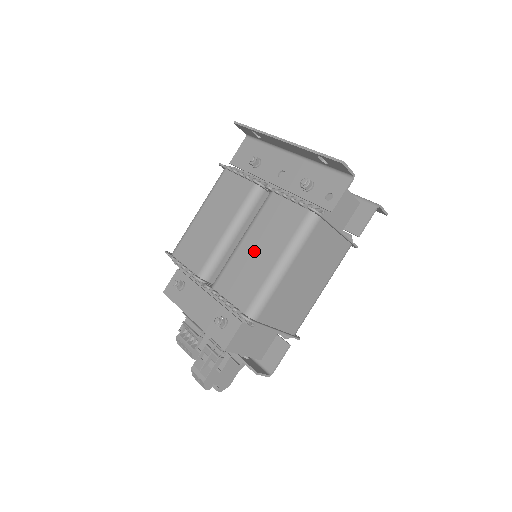
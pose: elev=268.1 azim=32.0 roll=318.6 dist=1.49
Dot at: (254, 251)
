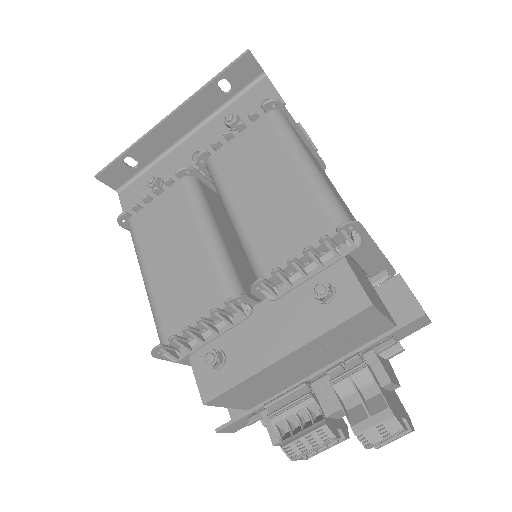
Dot at: (261, 197)
